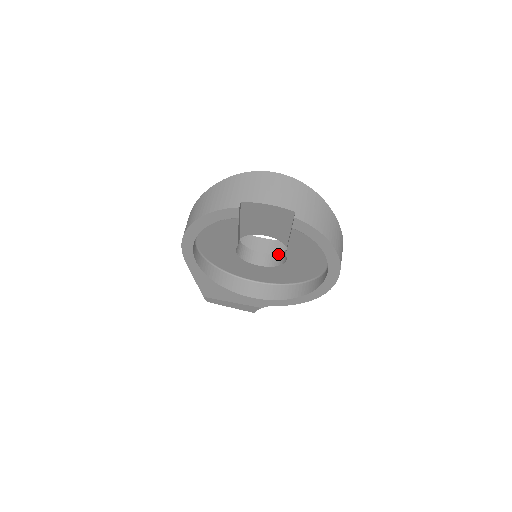
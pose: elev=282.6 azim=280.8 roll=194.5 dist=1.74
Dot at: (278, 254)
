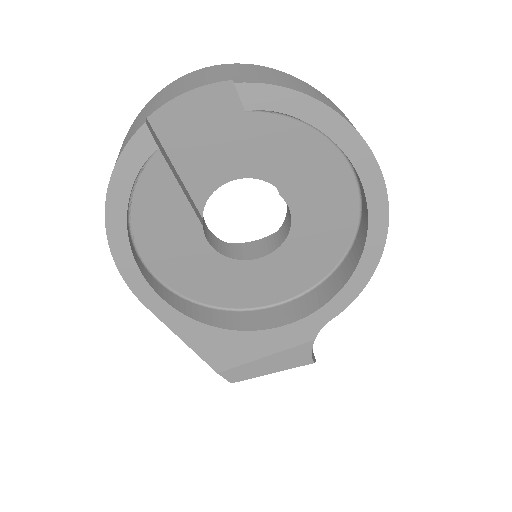
Dot at: (281, 226)
